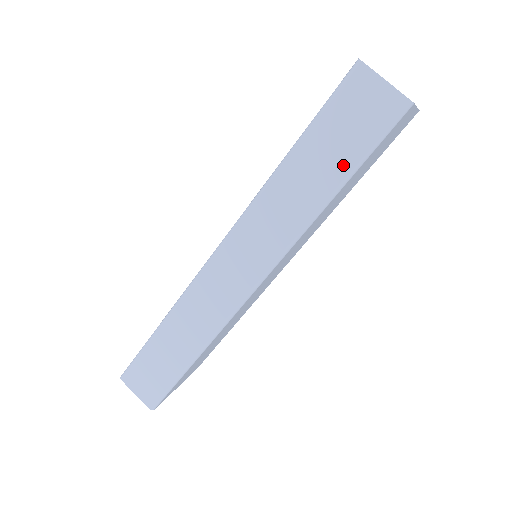
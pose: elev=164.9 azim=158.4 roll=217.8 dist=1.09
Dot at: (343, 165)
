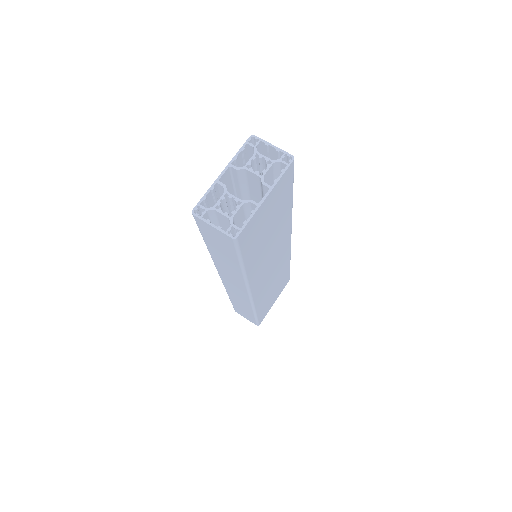
Dot at: (233, 259)
